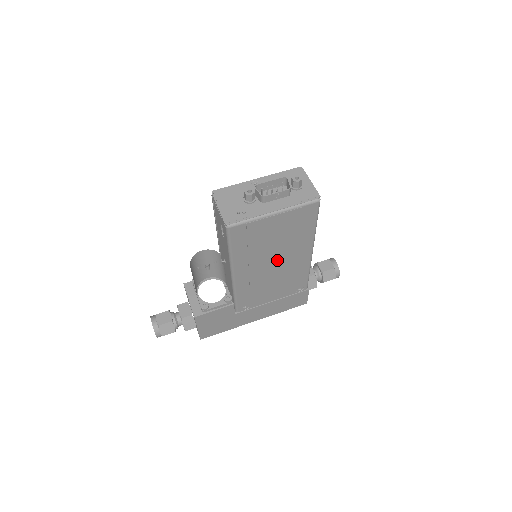
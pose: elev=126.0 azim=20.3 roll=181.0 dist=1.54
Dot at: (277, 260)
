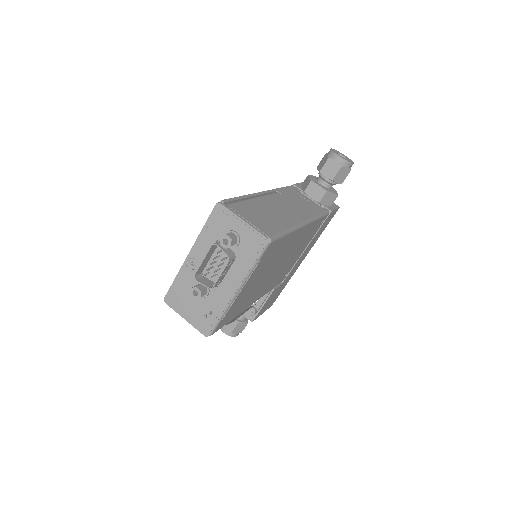
Dot at: (278, 264)
